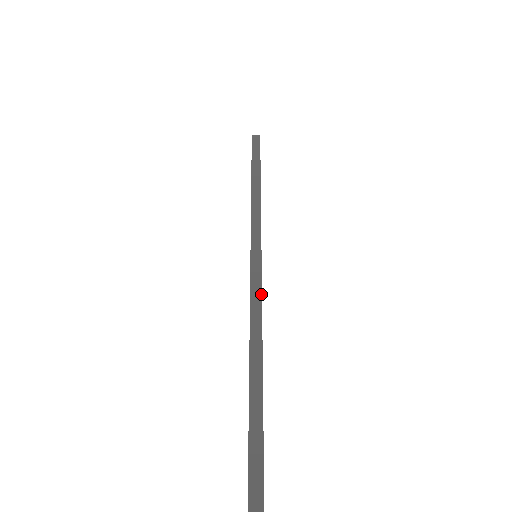
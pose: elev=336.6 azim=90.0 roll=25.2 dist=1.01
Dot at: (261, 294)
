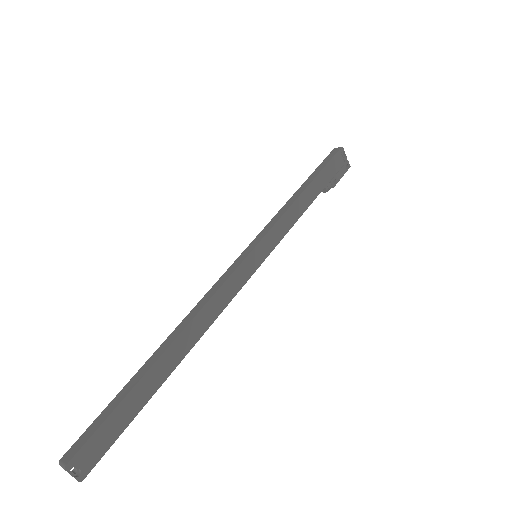
Dot at: (221, 285)
